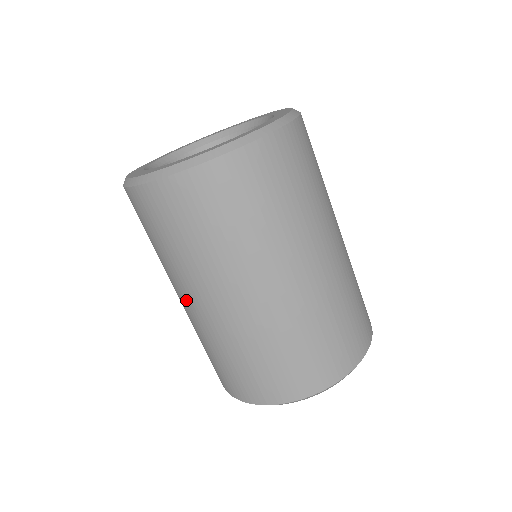
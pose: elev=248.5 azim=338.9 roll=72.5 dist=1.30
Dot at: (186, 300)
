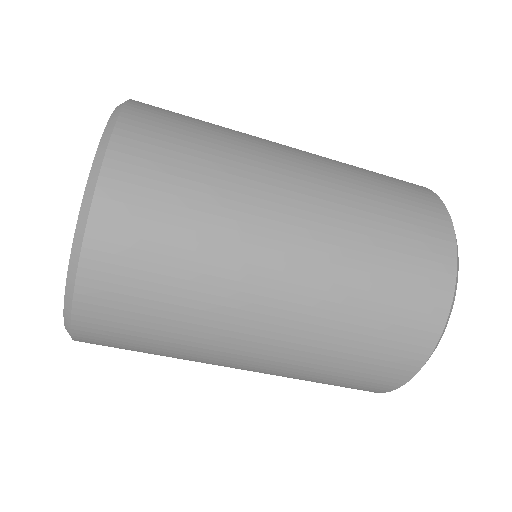
Dot at: (252, 350)
